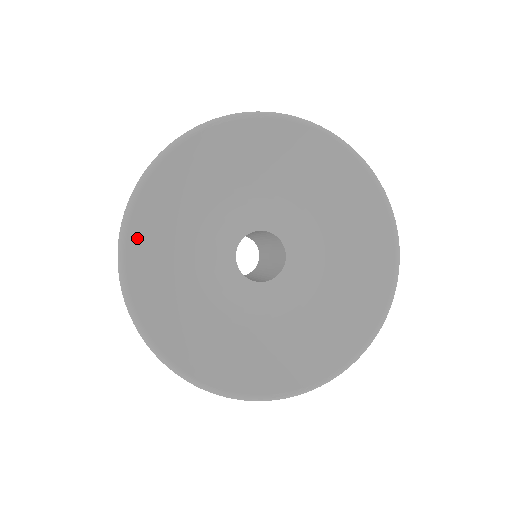
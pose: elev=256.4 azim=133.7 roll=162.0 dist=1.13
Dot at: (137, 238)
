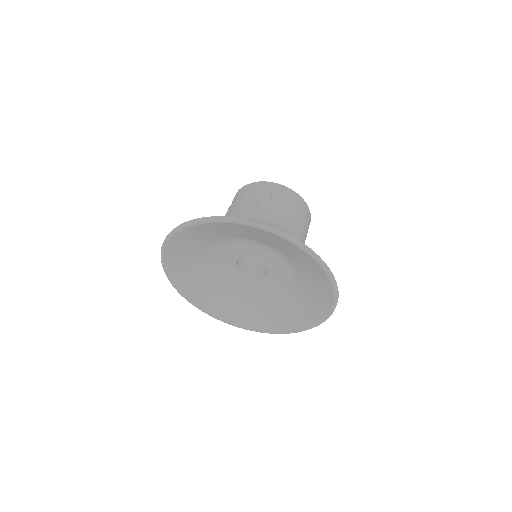
Dot at: (176, 276)
